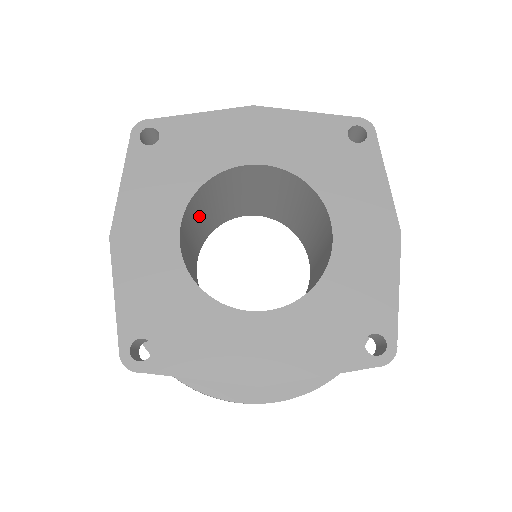
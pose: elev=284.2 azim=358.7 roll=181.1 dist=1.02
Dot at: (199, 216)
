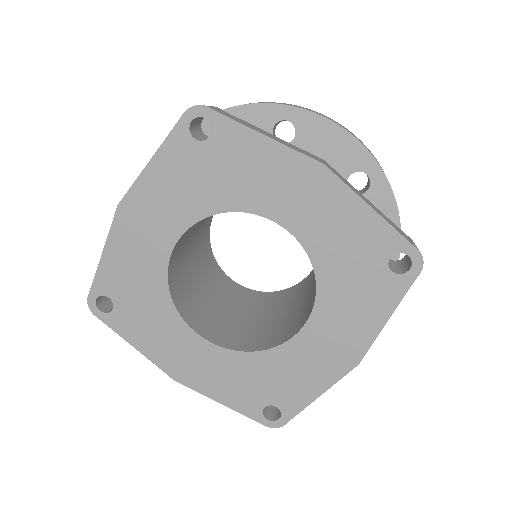
Dot at: (194, 285)
